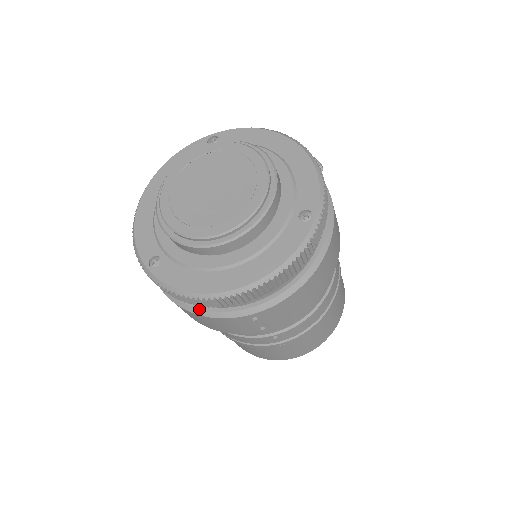
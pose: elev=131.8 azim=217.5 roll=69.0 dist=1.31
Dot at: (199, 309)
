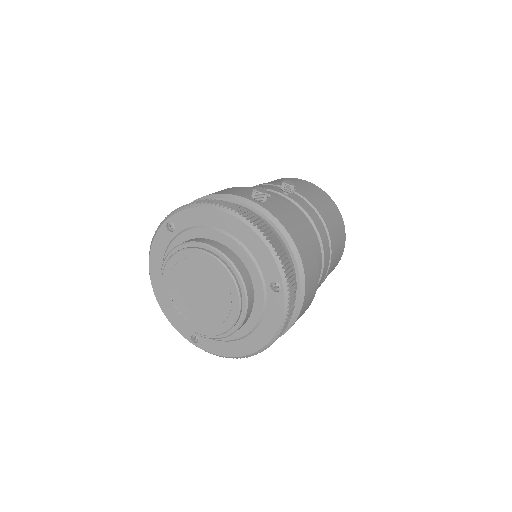
Dot at: occluded
